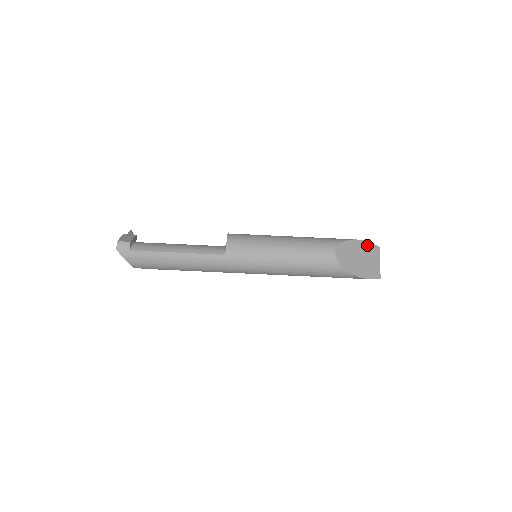
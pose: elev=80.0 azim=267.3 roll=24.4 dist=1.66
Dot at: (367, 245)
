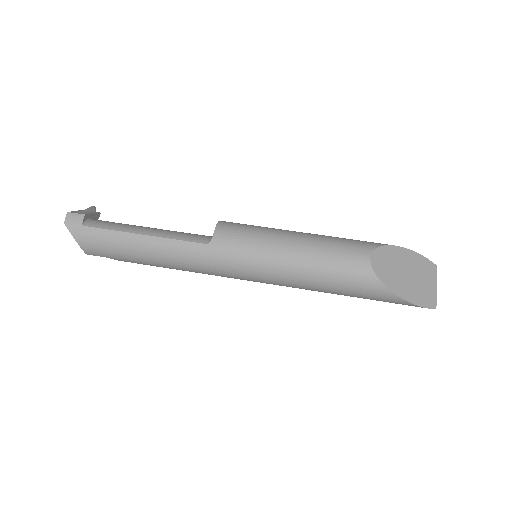
Dot at: (418, 258)
